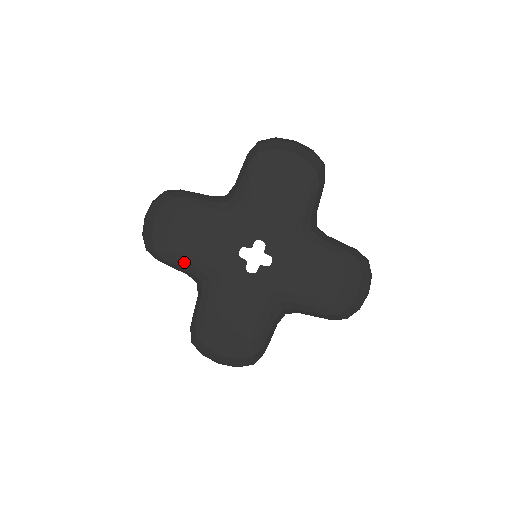
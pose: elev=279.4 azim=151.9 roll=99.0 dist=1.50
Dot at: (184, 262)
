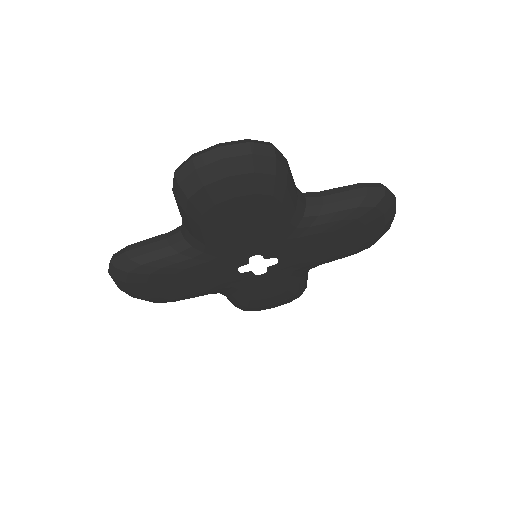
Dot at: (203, 230)
